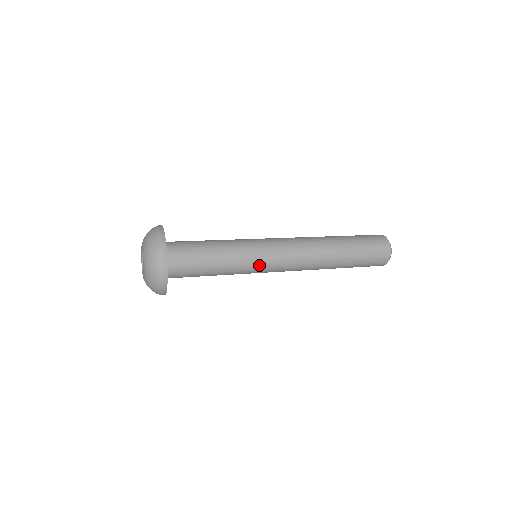
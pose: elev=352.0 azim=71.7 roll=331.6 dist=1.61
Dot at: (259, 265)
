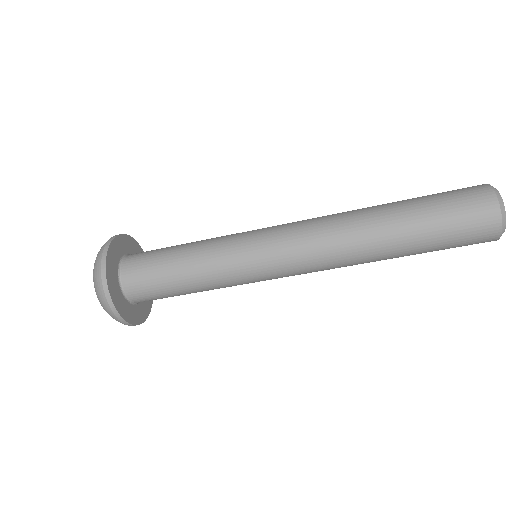
Dot at: (252, 274)
